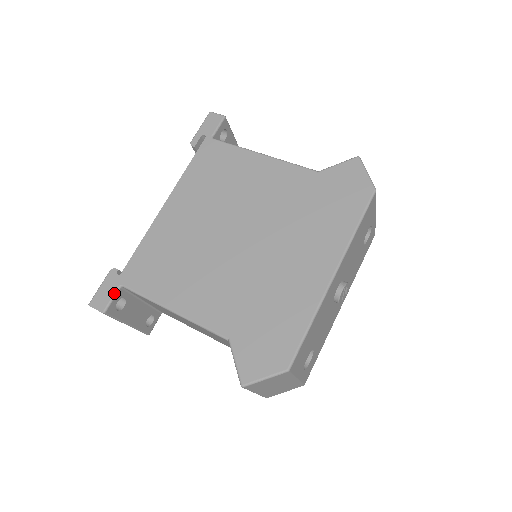
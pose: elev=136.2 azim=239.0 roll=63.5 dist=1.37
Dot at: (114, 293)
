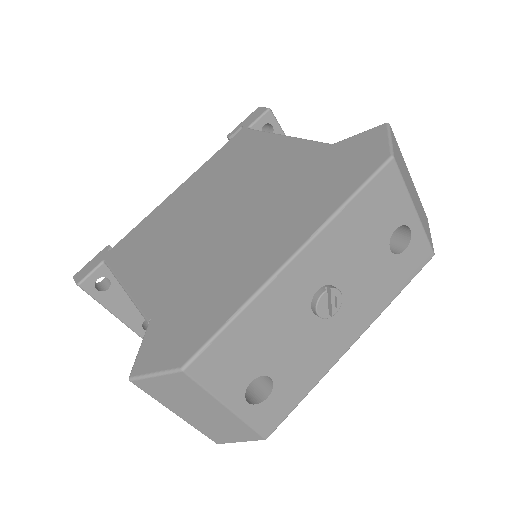
Dot at: (95, 267)
